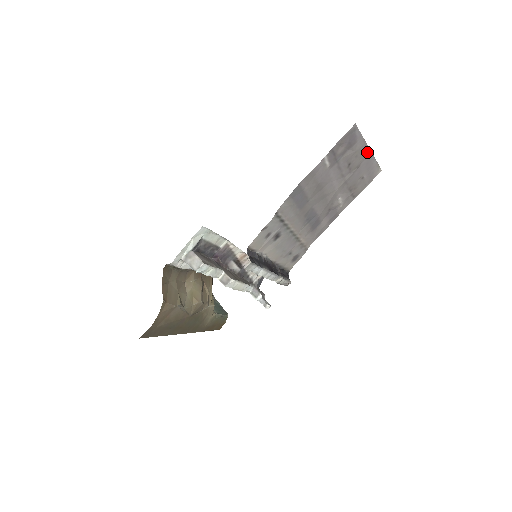
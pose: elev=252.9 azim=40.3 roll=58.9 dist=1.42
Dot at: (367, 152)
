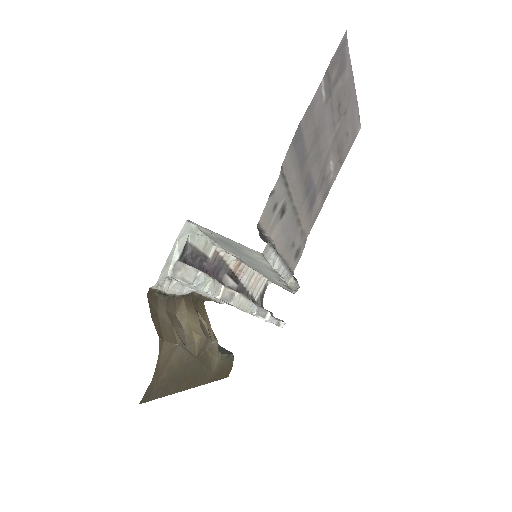
Dot at: (352, 90)
